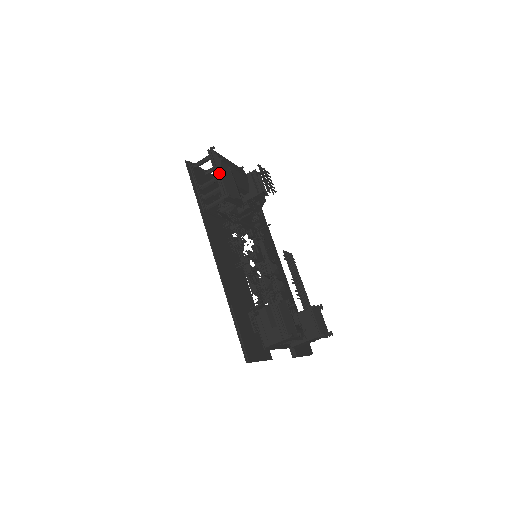
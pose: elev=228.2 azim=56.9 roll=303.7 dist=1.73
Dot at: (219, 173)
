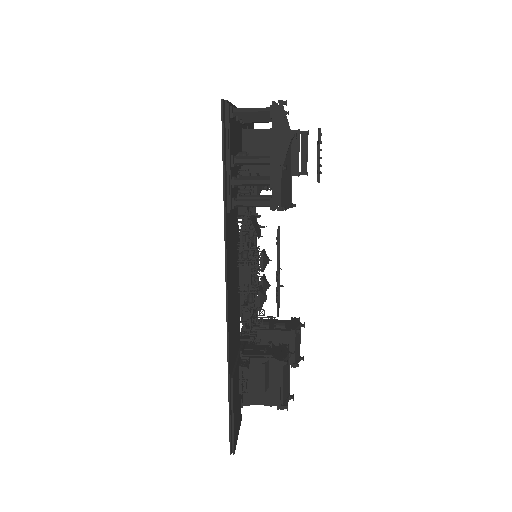
Dot at: (281, 160)
